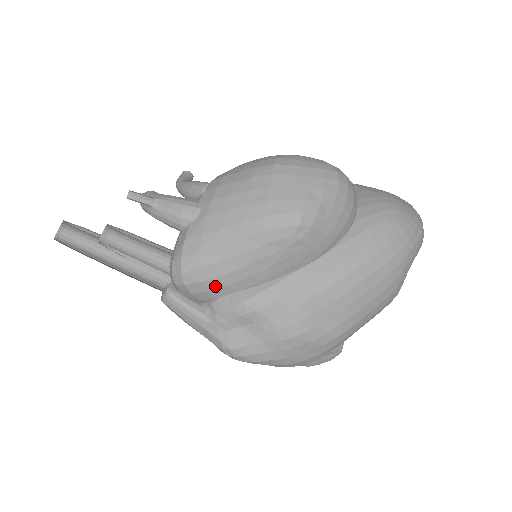
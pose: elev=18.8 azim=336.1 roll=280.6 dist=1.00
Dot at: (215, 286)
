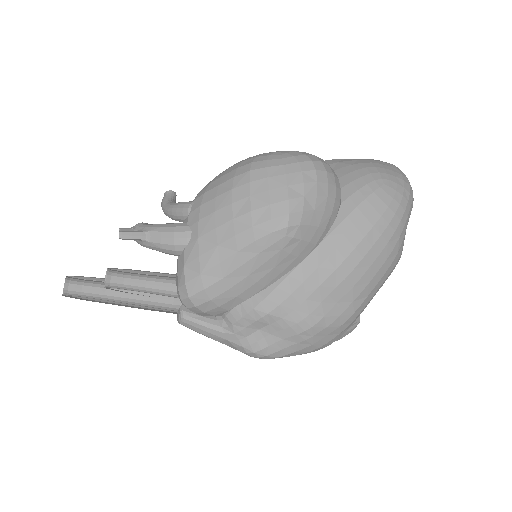
Dot at: (224, 301)
